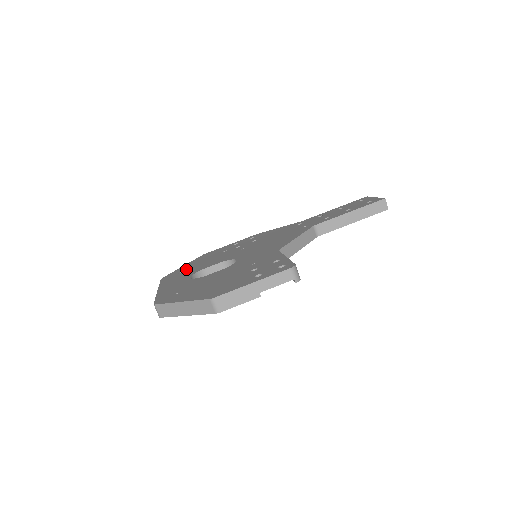
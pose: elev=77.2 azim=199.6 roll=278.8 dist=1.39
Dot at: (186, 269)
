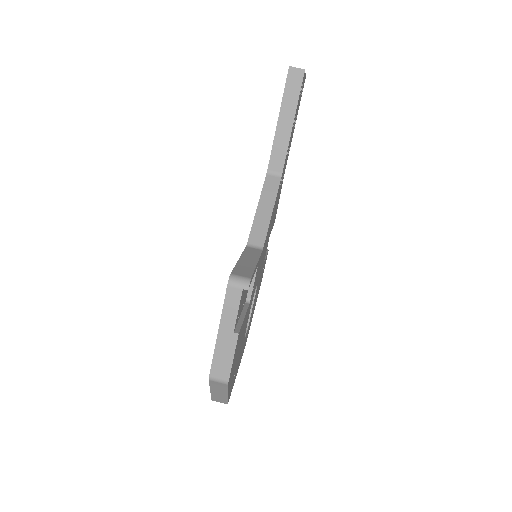
Dot at: occluded
